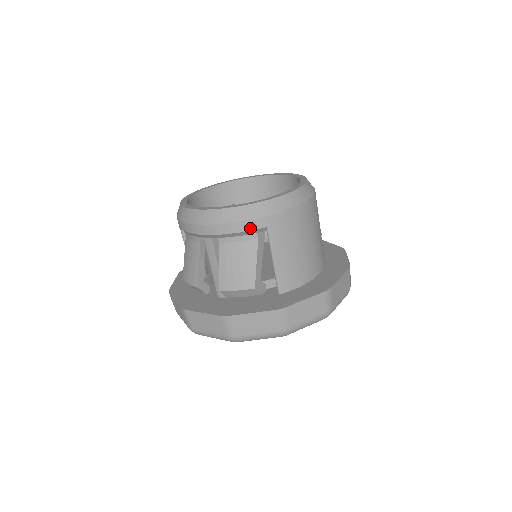
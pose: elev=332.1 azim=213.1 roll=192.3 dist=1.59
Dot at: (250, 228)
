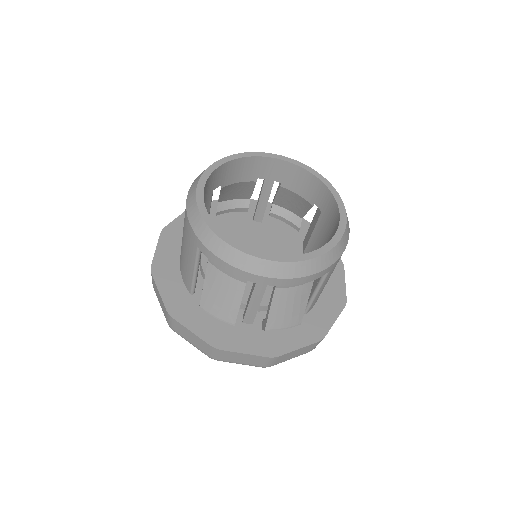
Dot at: (317, 277)
